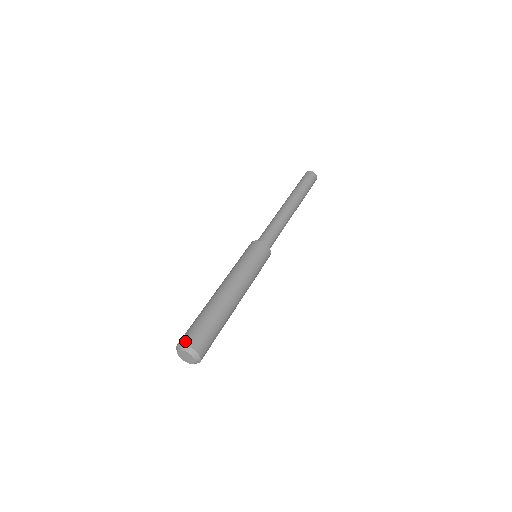
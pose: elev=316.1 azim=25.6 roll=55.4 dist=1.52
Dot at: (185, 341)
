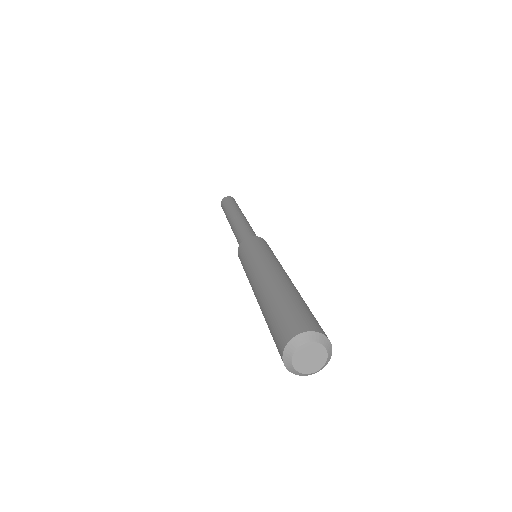
Dot at: (307, 327)
